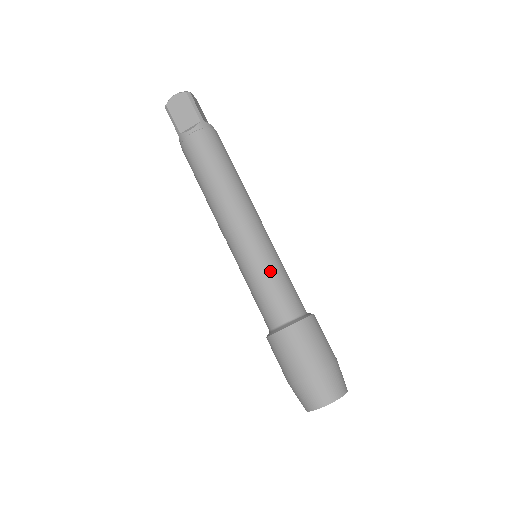
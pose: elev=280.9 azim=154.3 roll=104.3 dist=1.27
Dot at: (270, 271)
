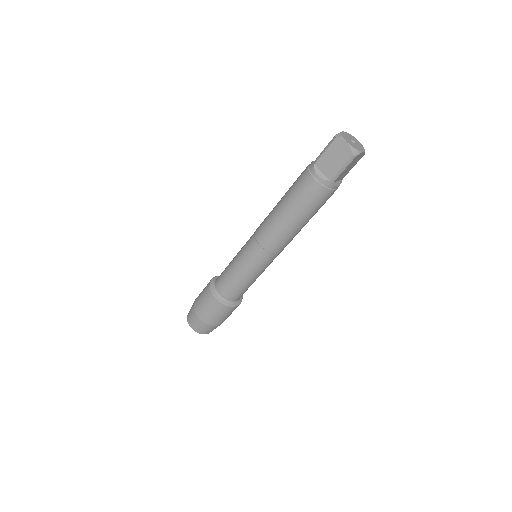
Dot at: (243, 276)
